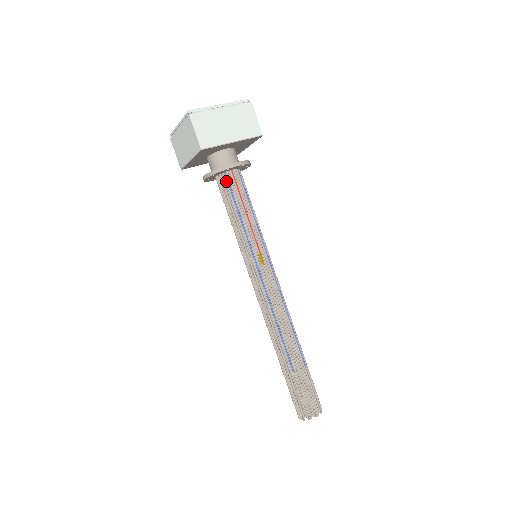
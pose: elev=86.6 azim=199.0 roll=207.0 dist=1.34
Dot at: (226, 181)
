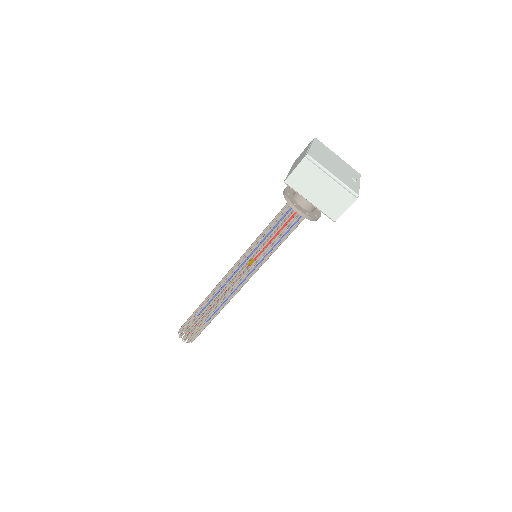
Dot at: (289, 208)
